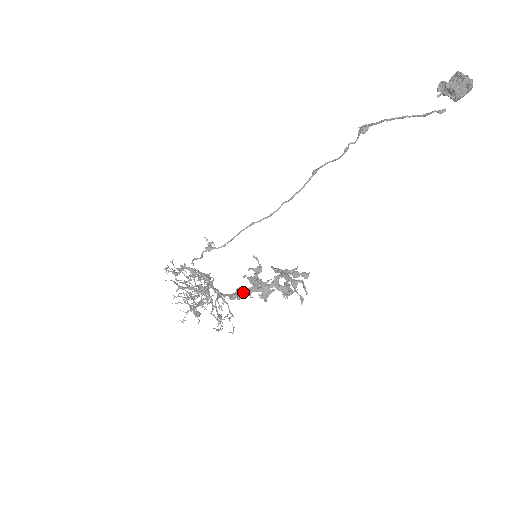
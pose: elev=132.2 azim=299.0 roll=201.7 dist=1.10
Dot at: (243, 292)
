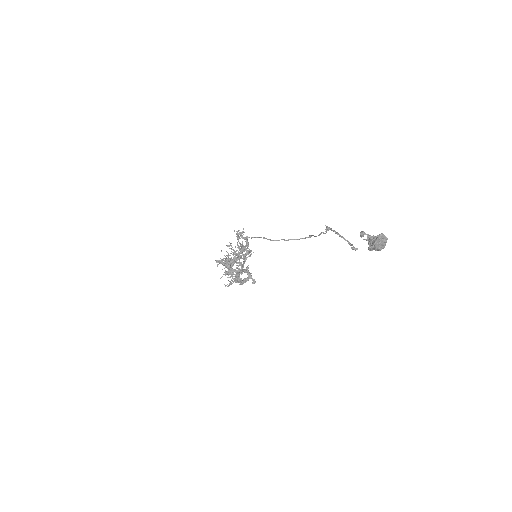
Dot at: (223, 263)
